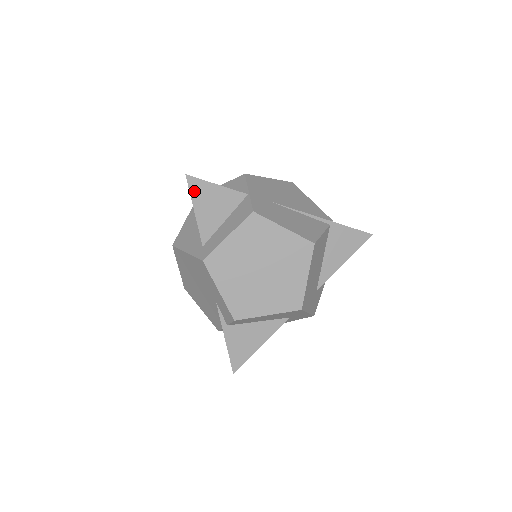
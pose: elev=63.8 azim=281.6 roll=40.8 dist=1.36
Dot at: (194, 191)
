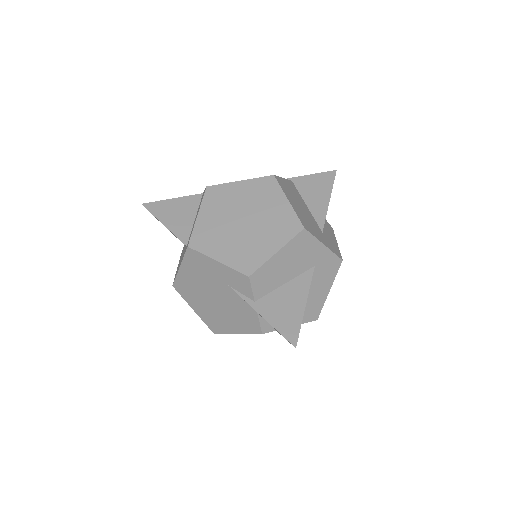
Dot at: (155, 211)
